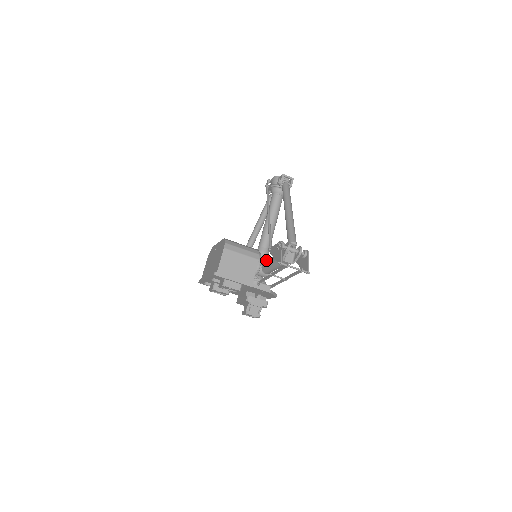
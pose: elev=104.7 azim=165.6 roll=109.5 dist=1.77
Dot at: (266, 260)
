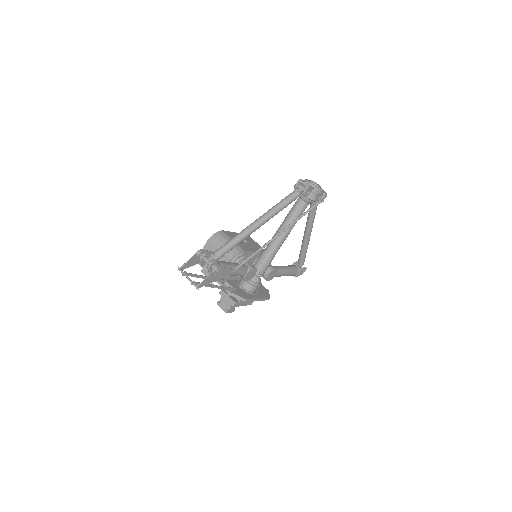
Dot at: (264, 263)
